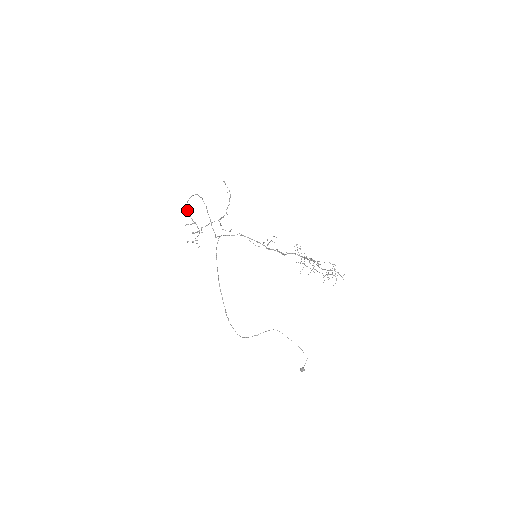
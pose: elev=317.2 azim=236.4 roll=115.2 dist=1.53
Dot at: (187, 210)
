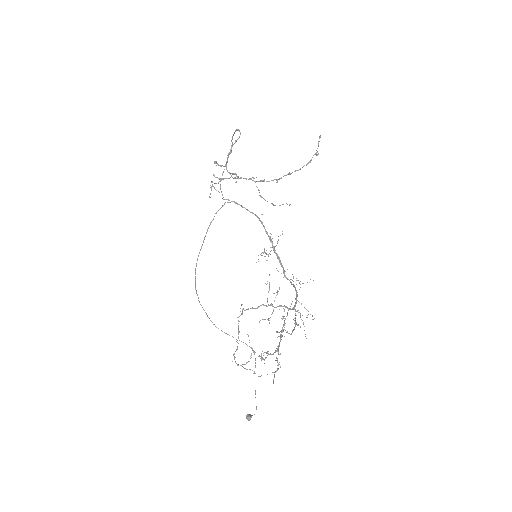
Dot at: (232, 144)
